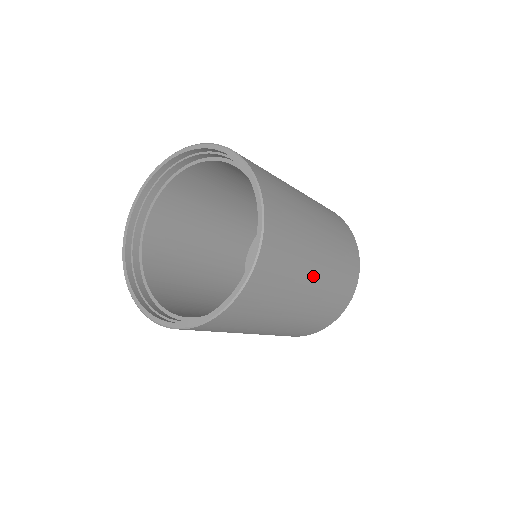
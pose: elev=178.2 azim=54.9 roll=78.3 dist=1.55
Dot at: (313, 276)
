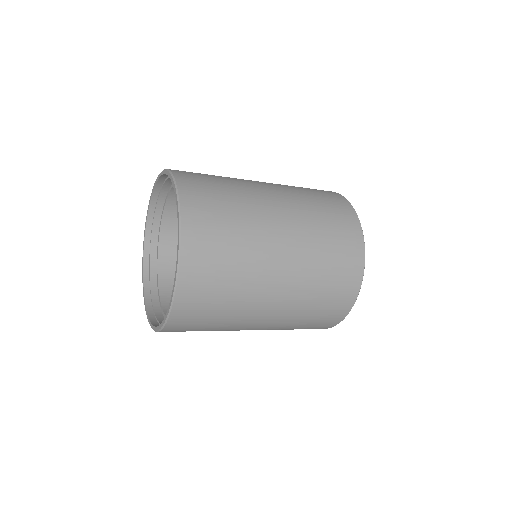
Dot at: (262, 314)
